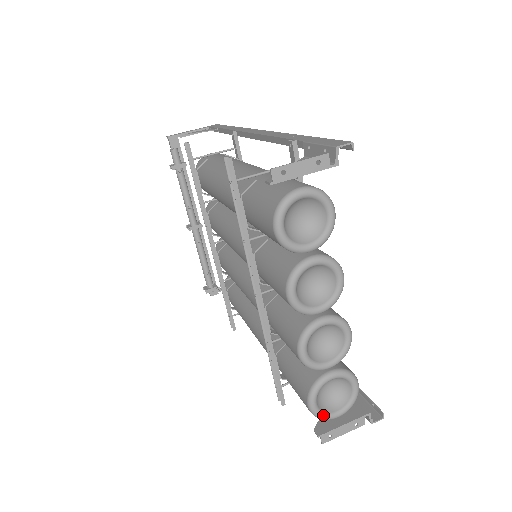
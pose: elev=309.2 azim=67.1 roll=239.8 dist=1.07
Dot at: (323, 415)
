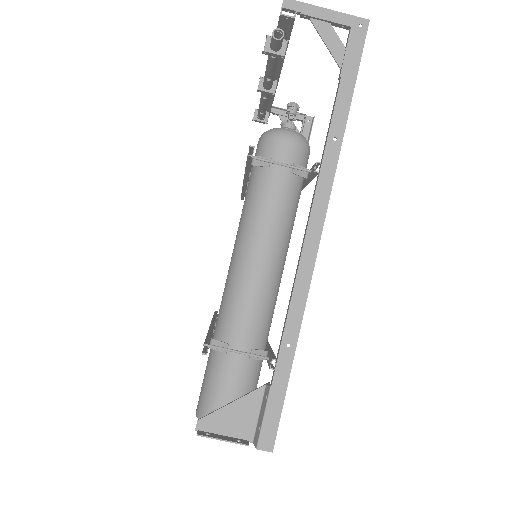
Dot at: occluded
